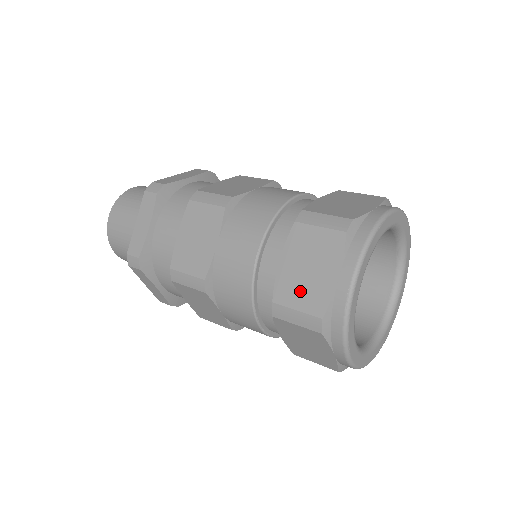
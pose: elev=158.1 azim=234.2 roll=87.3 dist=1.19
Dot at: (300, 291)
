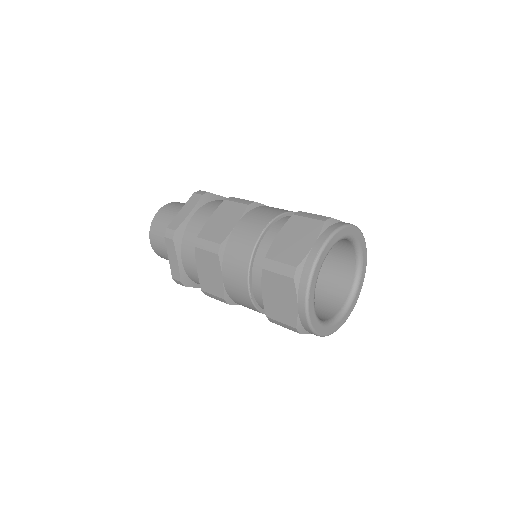
Dot at: (286, 252)
